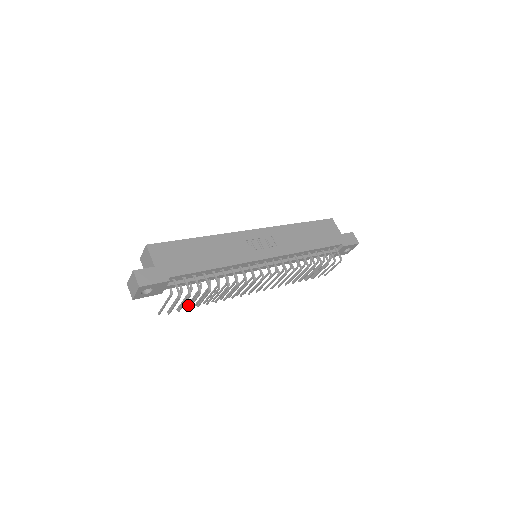
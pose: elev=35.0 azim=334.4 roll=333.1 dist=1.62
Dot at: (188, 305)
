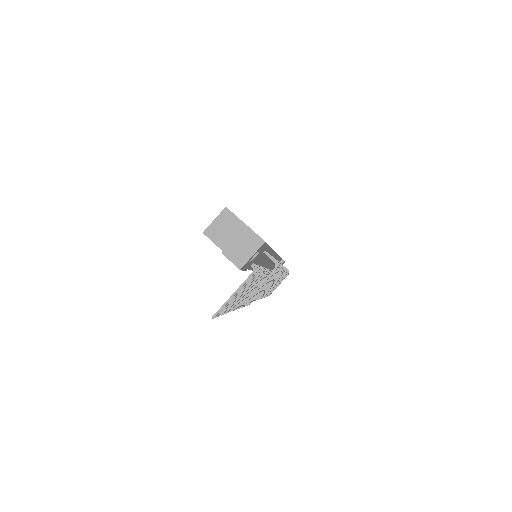
Dot at: occluded
